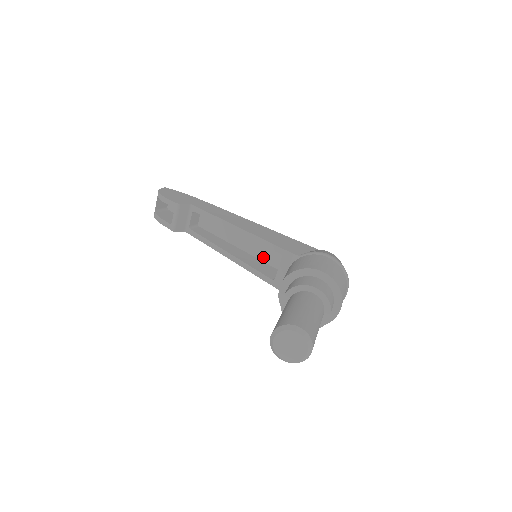
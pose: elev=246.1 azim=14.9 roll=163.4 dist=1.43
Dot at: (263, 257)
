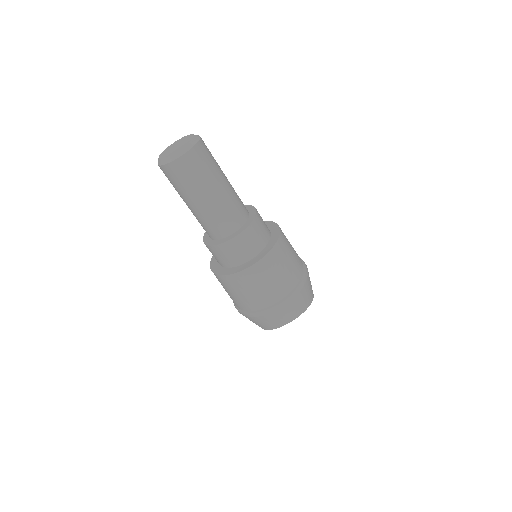
Dot at: occluded
